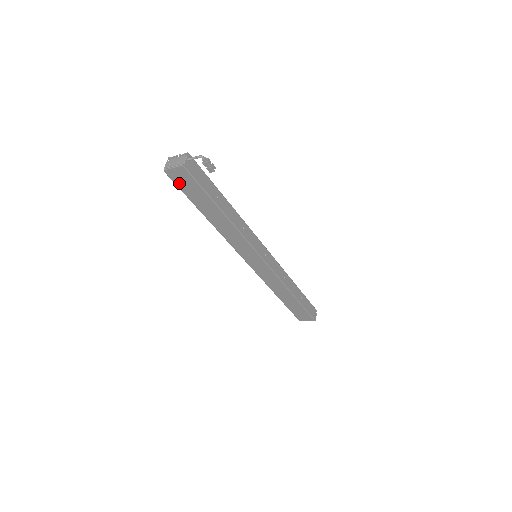
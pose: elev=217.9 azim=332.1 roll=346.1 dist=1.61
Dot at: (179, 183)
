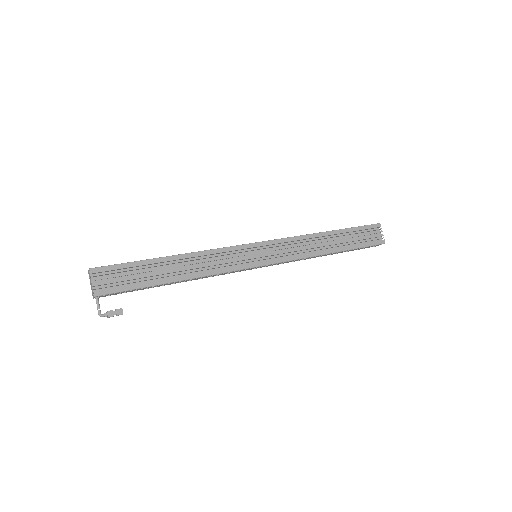
Dot at: occluded
